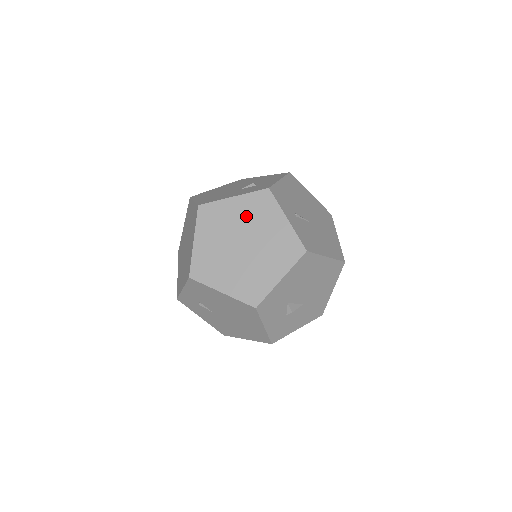
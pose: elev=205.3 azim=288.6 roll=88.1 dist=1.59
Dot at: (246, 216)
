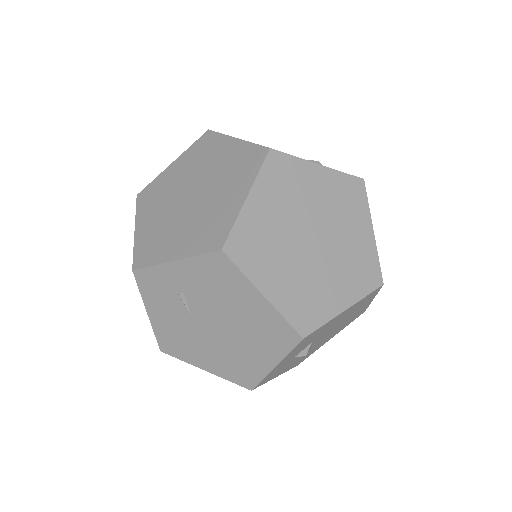
Dot at: (328, 200)
